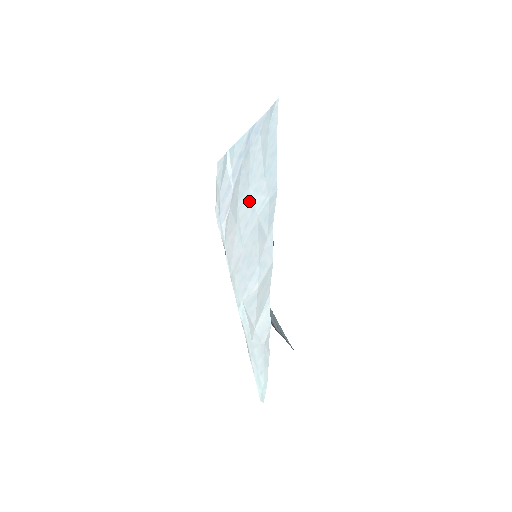
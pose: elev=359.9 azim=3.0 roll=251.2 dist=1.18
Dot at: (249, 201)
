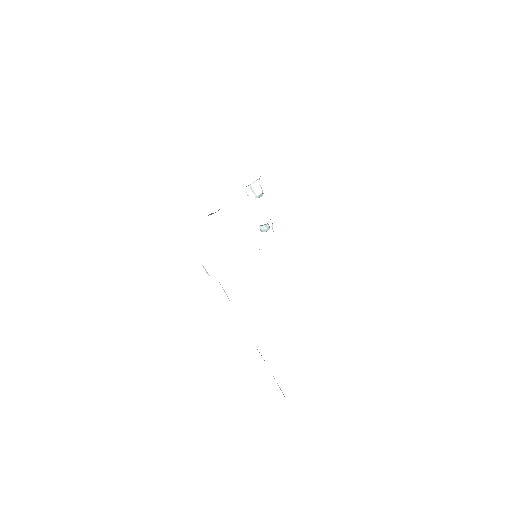
Dot at: occluded
